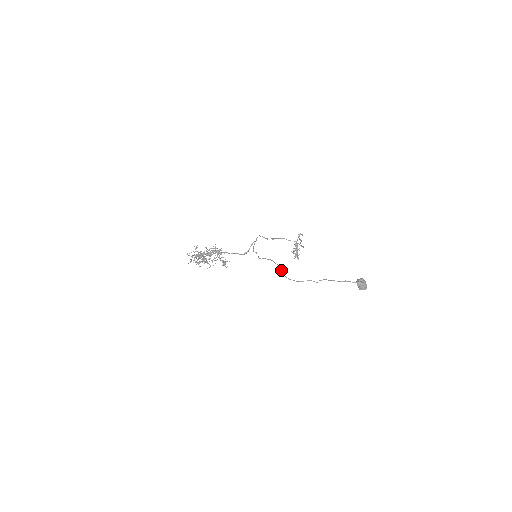
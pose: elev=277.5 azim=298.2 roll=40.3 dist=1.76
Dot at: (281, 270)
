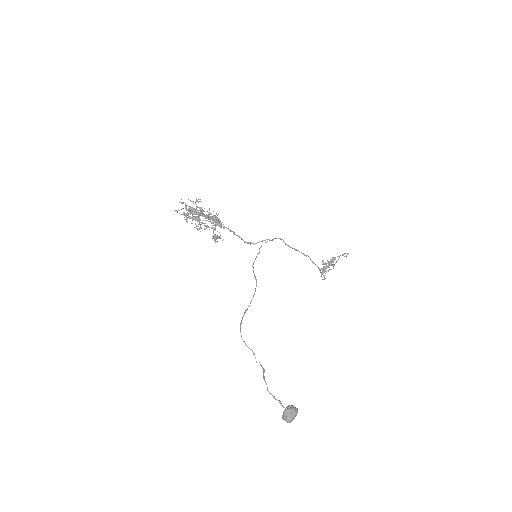
Dot at: (248, 306)
